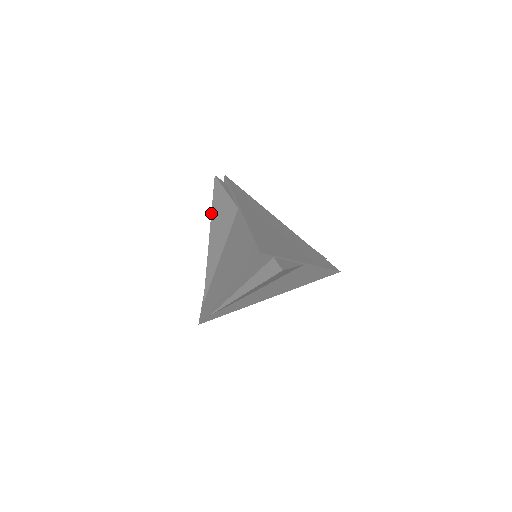
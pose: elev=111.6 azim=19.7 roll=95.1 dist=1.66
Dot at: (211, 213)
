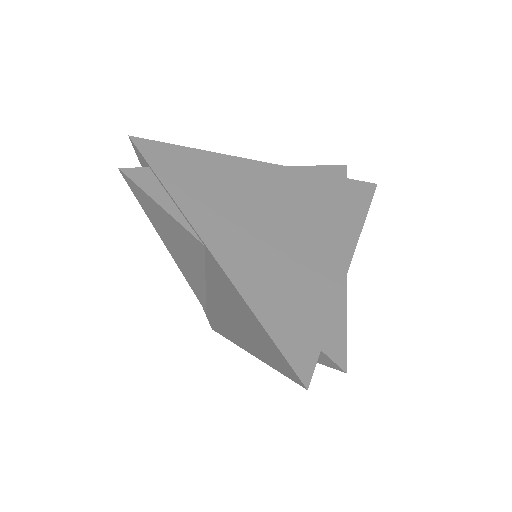
Dot at: occluded
